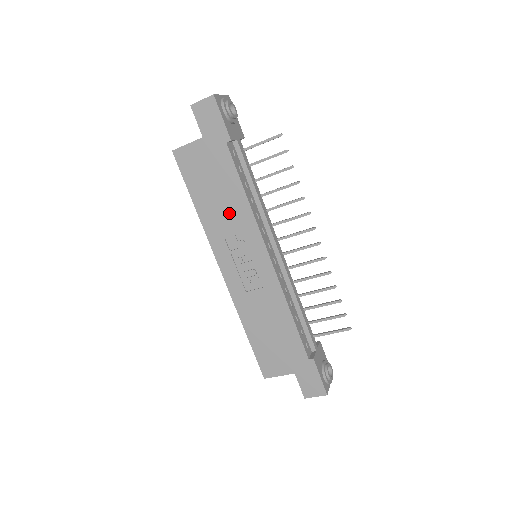
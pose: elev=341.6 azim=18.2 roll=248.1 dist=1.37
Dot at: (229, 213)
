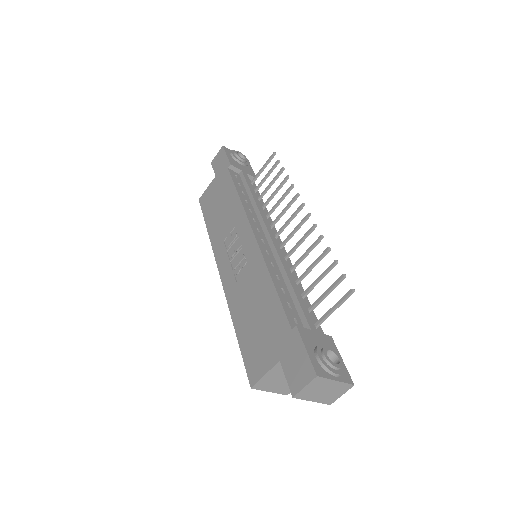
Dot at: (227, 217)
